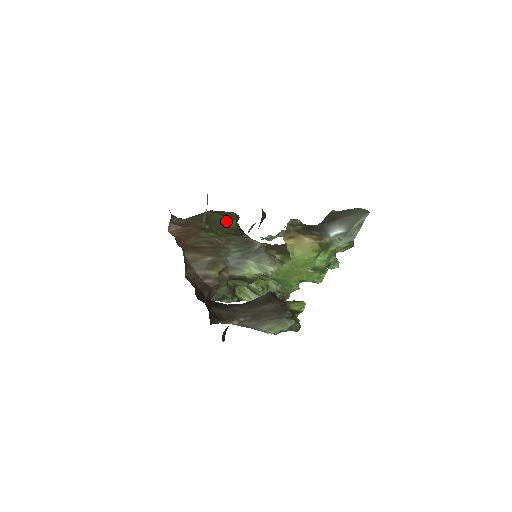
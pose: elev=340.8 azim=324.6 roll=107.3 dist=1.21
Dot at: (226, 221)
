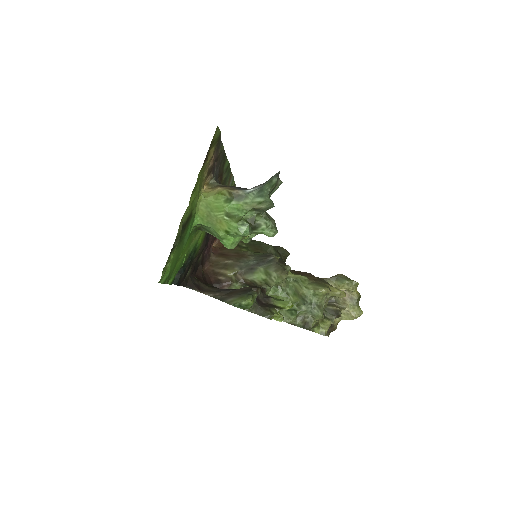
Dot at: (263, 245)
